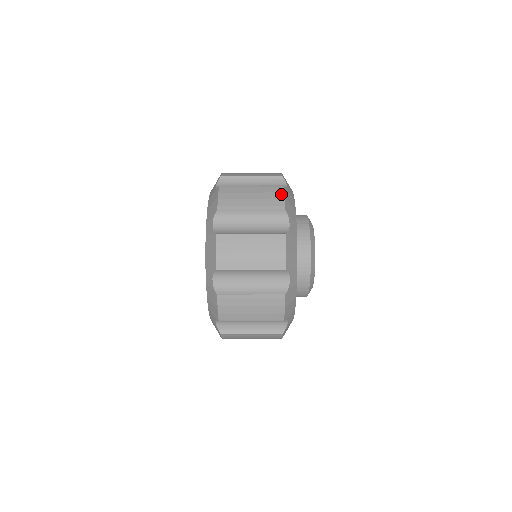
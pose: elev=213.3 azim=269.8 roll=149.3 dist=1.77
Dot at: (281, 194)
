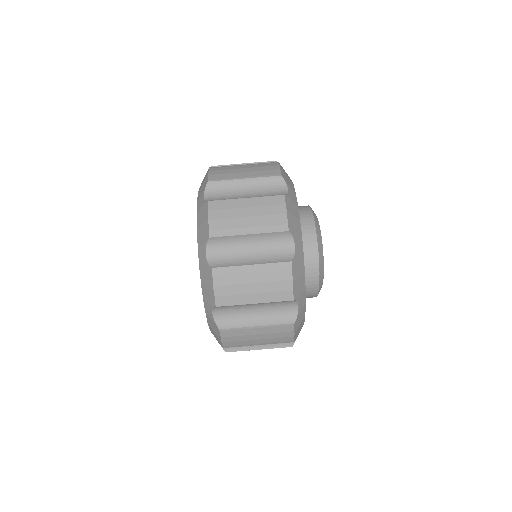
Dot at: occluded
